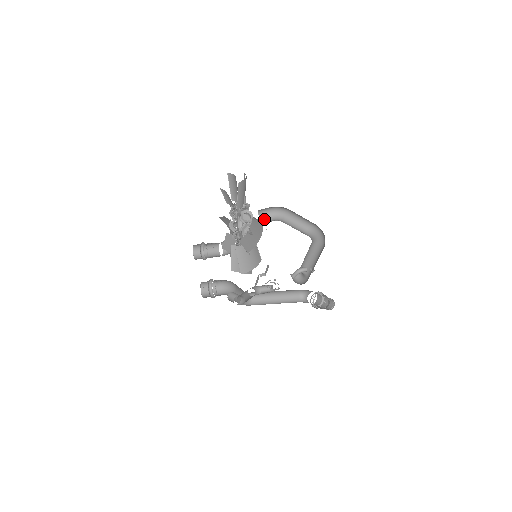
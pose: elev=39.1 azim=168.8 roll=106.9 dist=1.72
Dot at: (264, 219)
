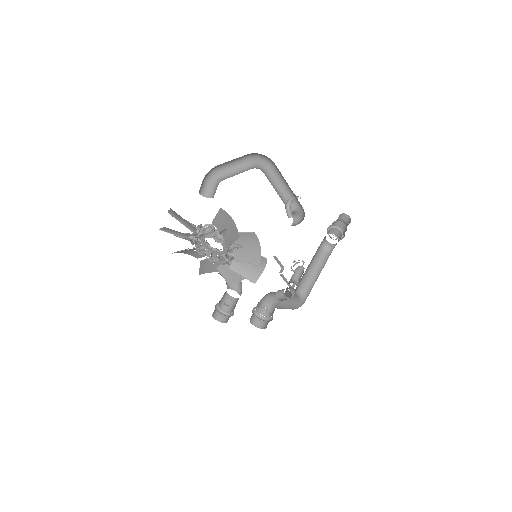
Dot at: (211, 194)
